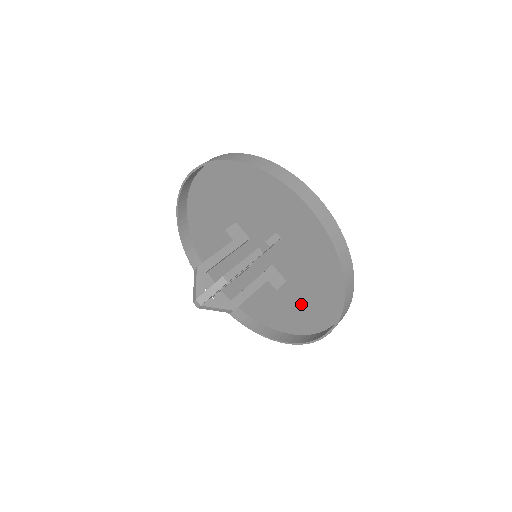
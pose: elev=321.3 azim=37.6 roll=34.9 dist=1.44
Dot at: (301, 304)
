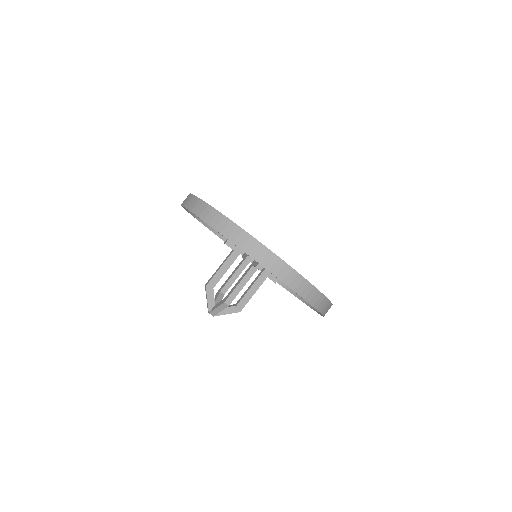
Dot at: occluded
